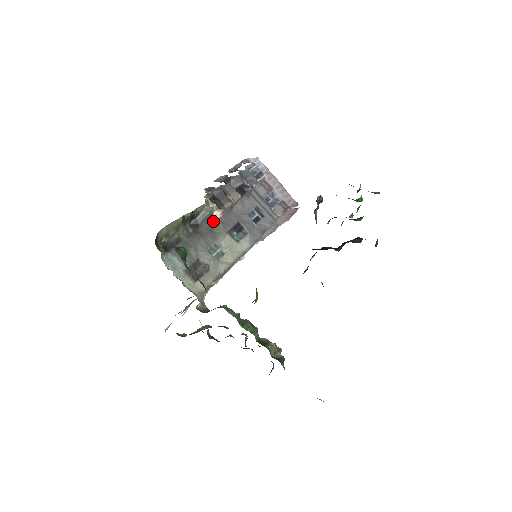
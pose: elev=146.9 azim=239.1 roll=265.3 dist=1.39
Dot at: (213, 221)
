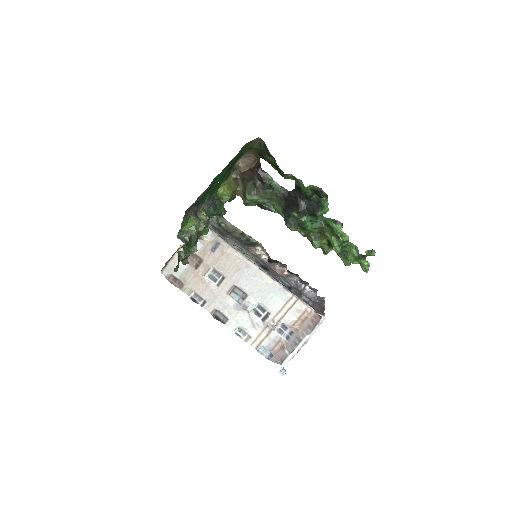
Dot at: (255, 248)
